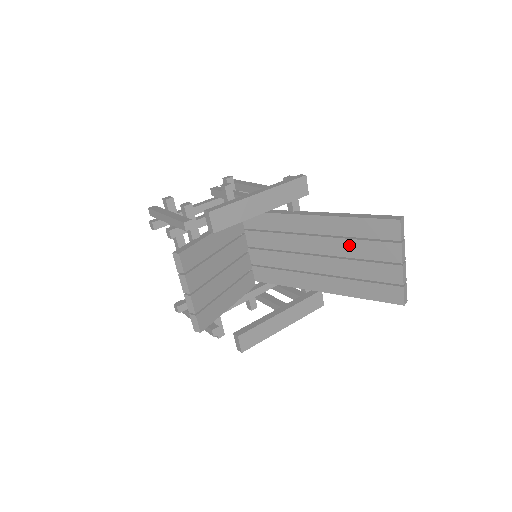
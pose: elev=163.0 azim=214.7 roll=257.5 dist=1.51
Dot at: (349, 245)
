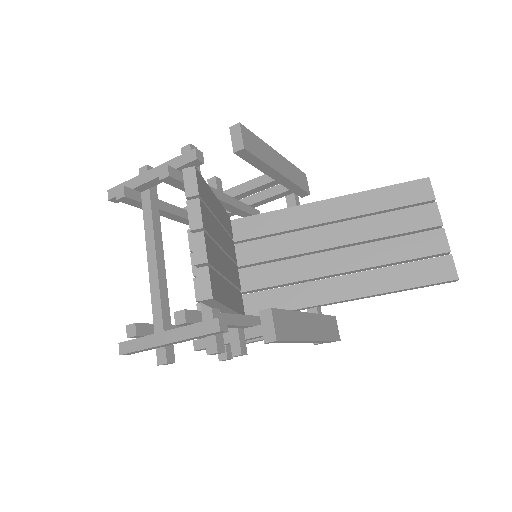
Dot at: (375, 222)
